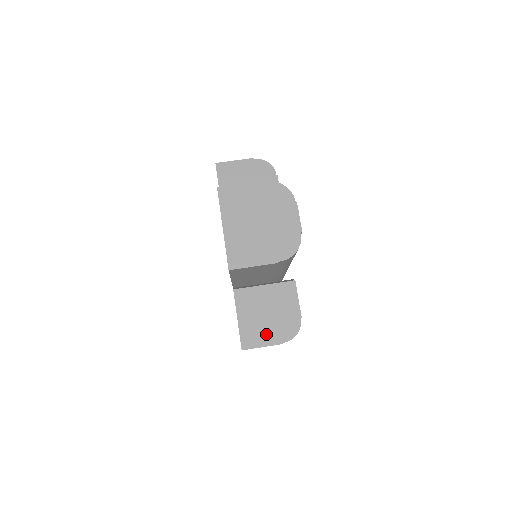
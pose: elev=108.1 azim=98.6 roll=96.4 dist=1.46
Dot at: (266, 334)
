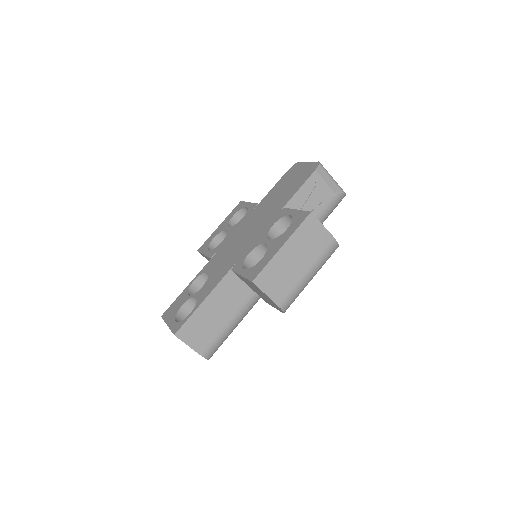
Dot at: occluded
